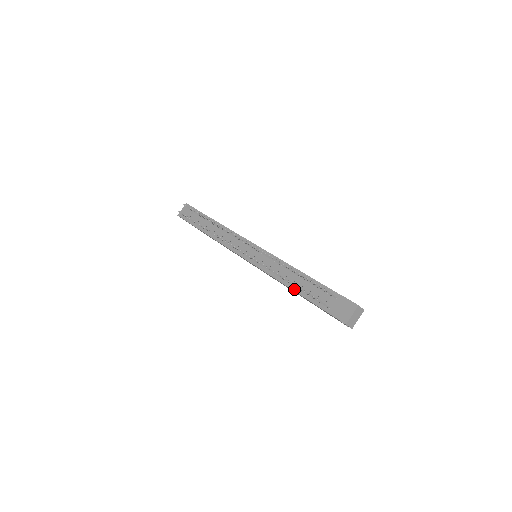
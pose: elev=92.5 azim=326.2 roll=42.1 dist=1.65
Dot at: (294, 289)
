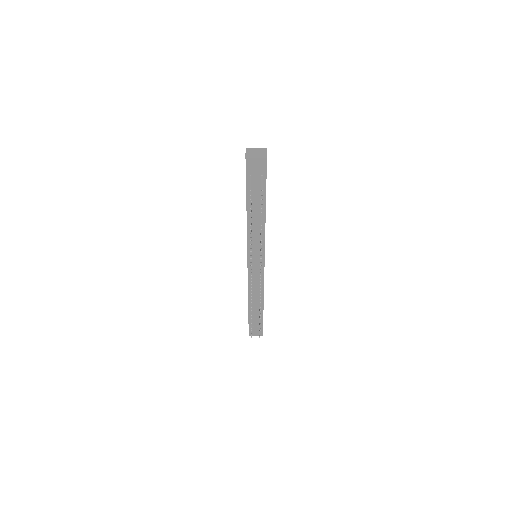
Dot at: (249, 304)
